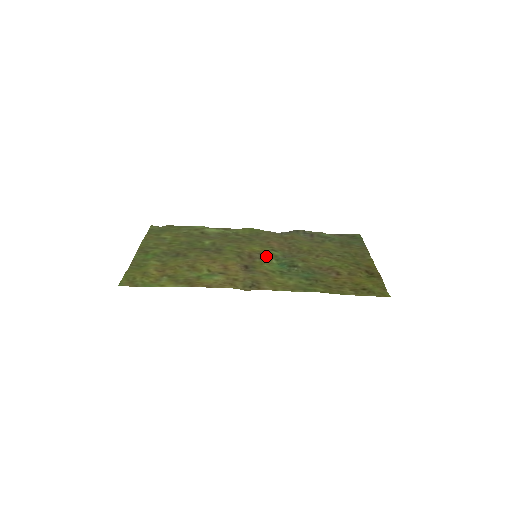
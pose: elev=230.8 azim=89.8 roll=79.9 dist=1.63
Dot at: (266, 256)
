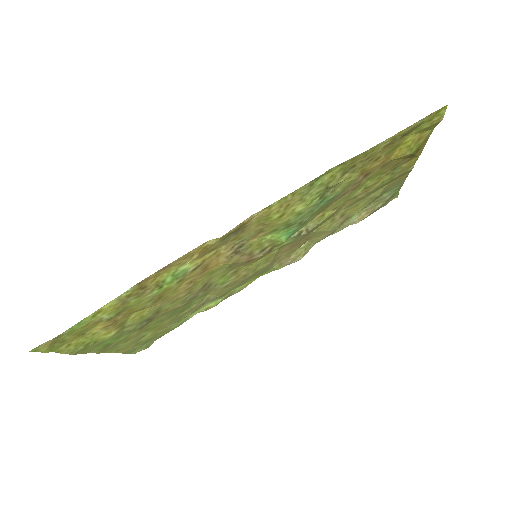
Dot at: (270, 249)
